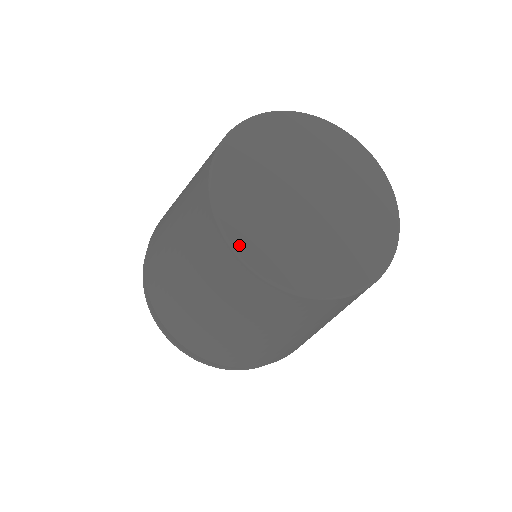
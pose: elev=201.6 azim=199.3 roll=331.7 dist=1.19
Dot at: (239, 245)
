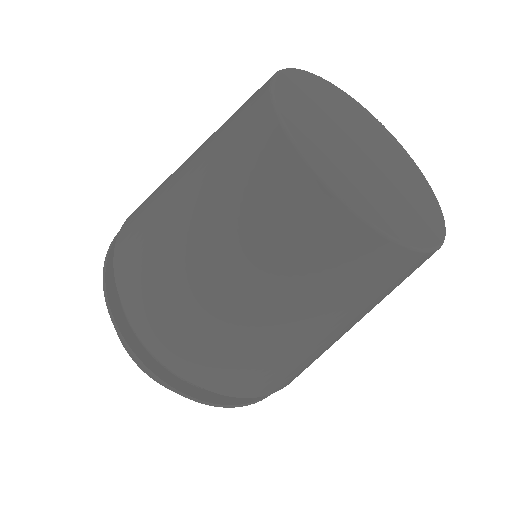
Dot at: (300, 143)
